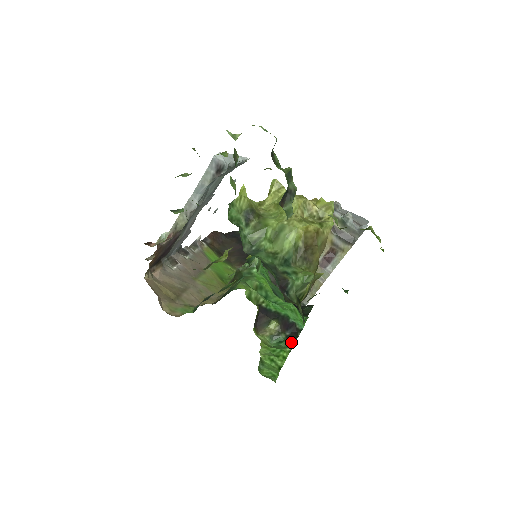
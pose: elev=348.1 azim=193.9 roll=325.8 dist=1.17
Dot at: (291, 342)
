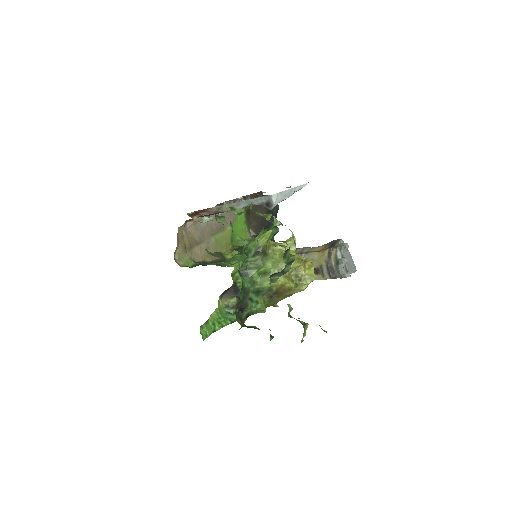
Dot at: (235, 318)
